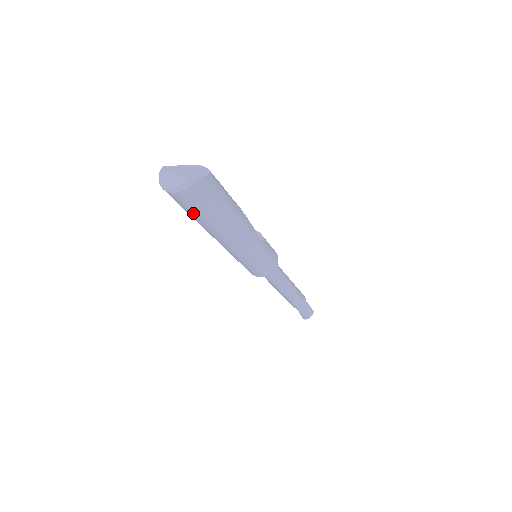
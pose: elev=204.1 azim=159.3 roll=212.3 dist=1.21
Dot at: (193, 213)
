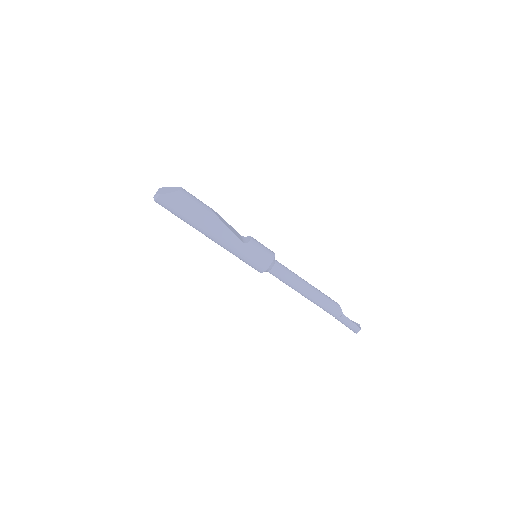
Dot at: (175, 215)
